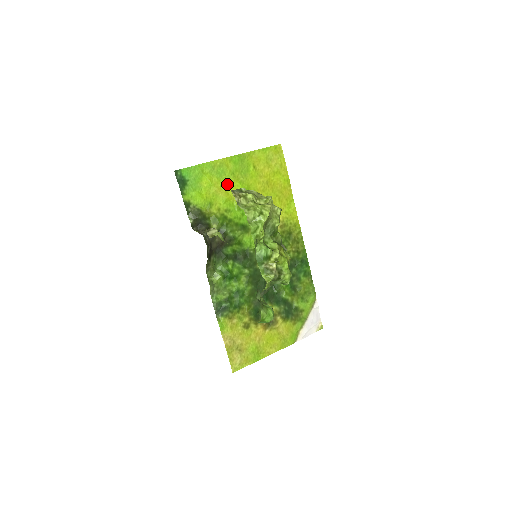
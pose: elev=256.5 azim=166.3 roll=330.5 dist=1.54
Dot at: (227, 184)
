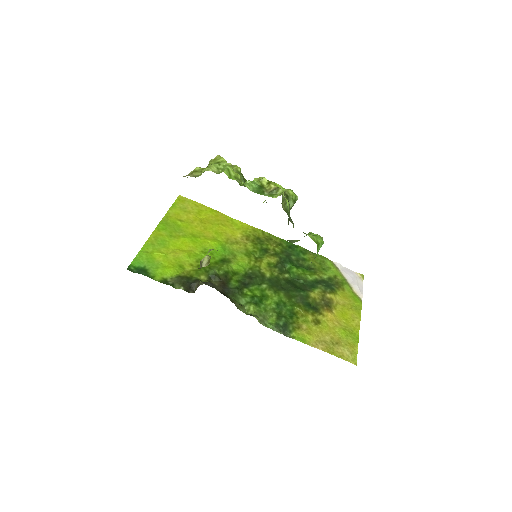
Dot at: (176, 246)
